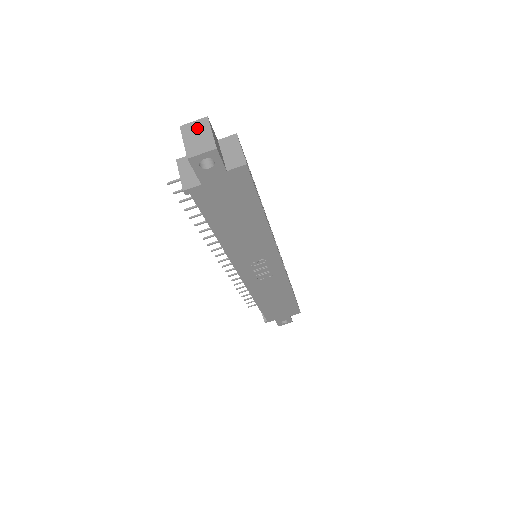
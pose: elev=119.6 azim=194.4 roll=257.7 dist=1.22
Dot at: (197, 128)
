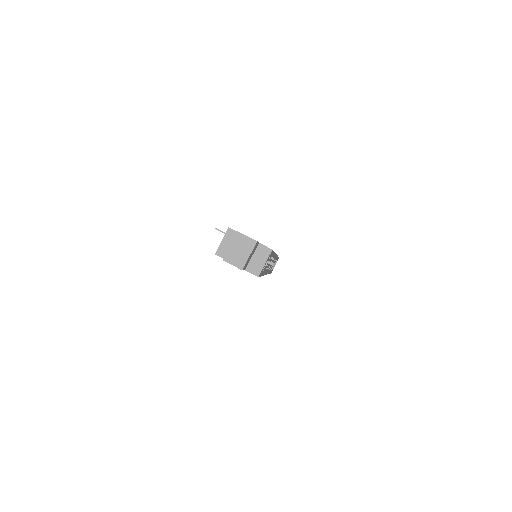
Dot at: (245, 244)
